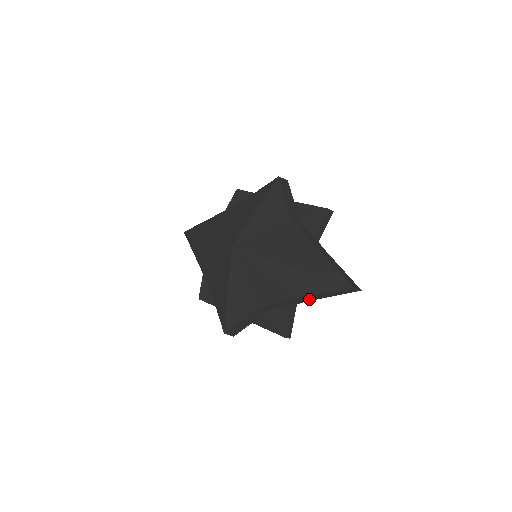
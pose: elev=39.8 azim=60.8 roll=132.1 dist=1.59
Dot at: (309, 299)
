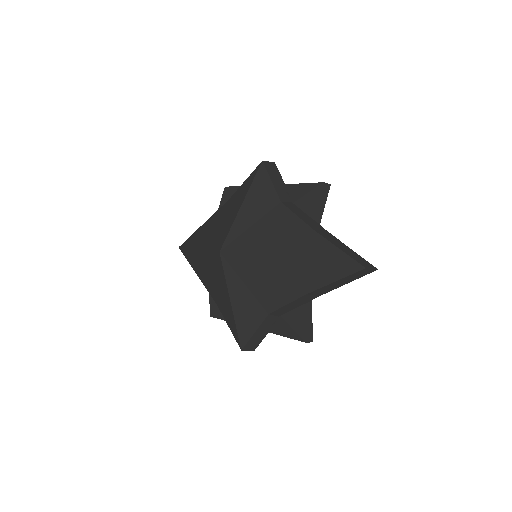
Dot at: (321, 293)
